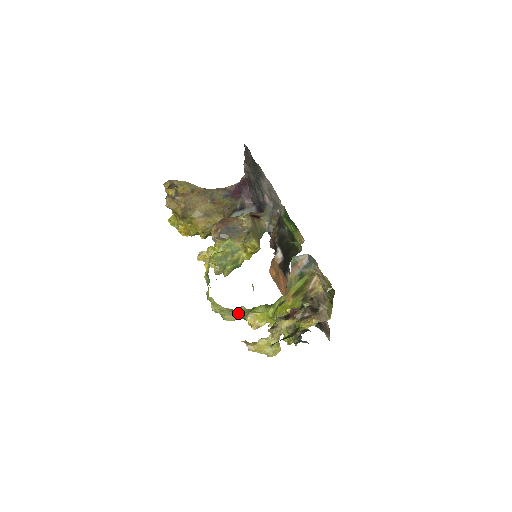
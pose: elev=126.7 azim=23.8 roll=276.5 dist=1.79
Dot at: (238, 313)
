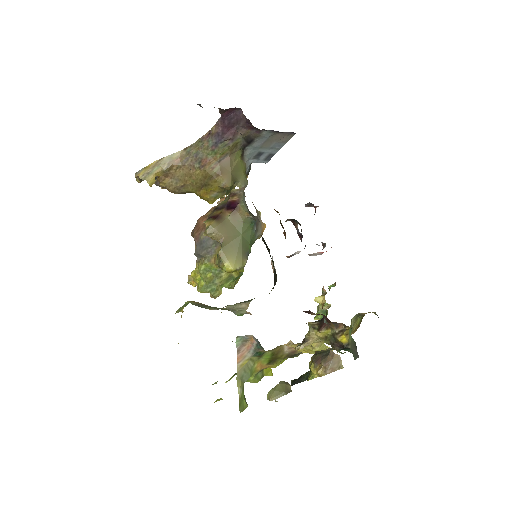
Dot at: occluded
